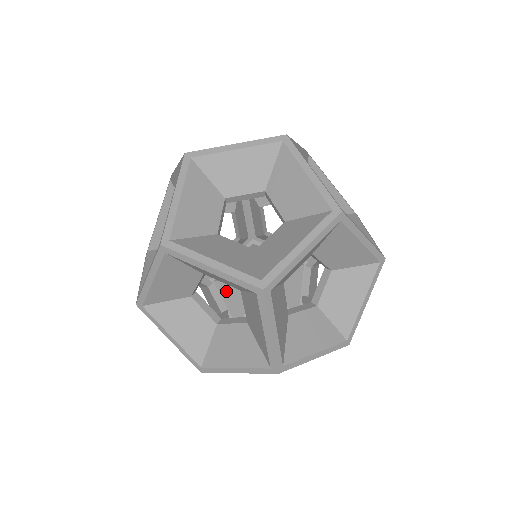
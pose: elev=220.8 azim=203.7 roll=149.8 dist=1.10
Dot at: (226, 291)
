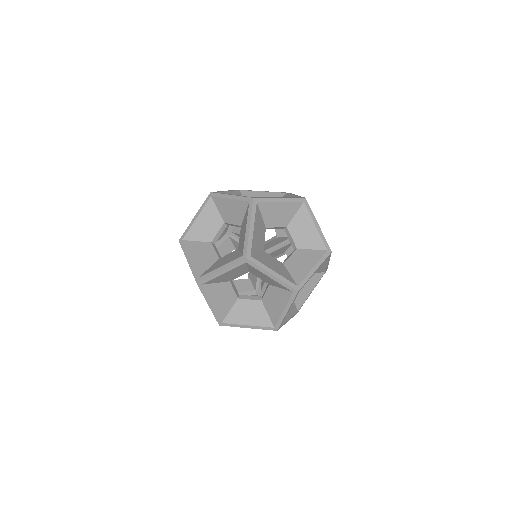
Dot at: occluded
